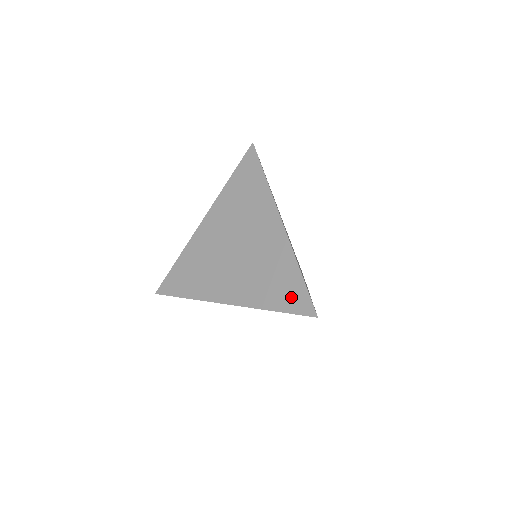
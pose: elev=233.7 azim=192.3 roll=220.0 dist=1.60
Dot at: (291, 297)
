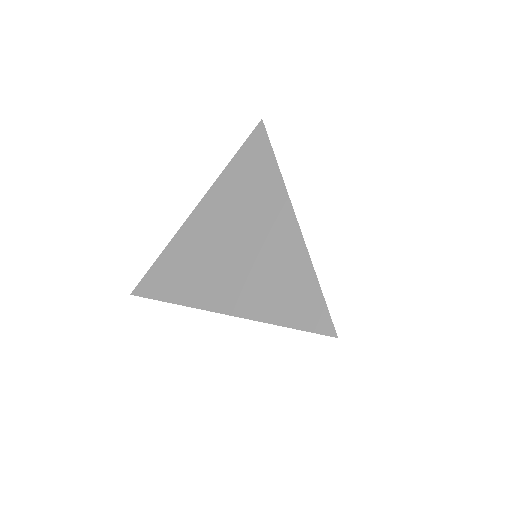
Dot at: (304, 310)
